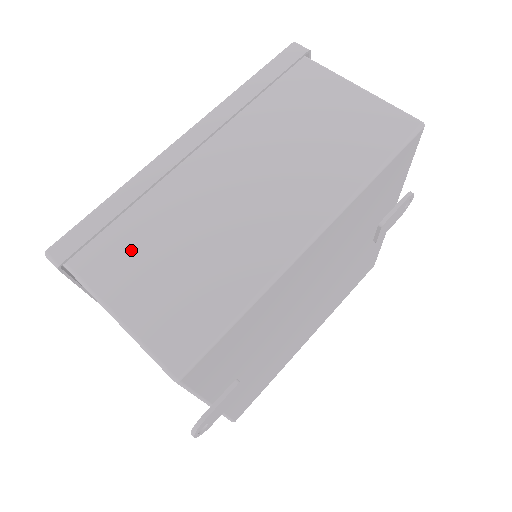
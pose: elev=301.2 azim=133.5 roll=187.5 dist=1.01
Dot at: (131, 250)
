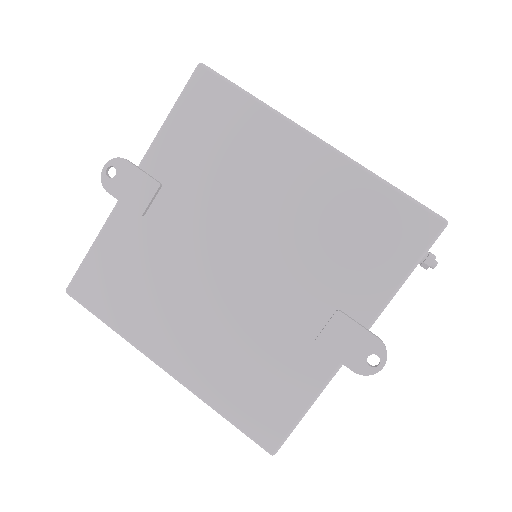
Dot at: occluded
